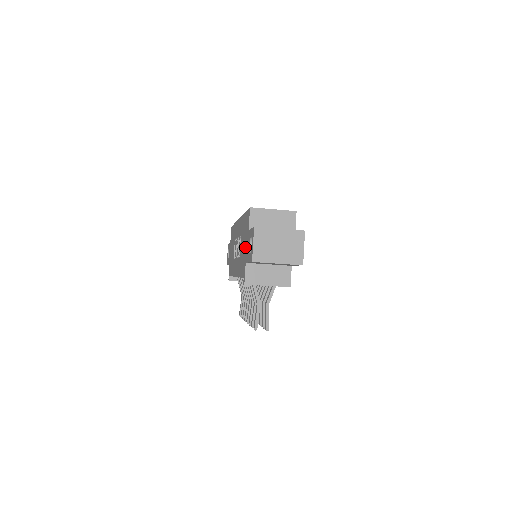
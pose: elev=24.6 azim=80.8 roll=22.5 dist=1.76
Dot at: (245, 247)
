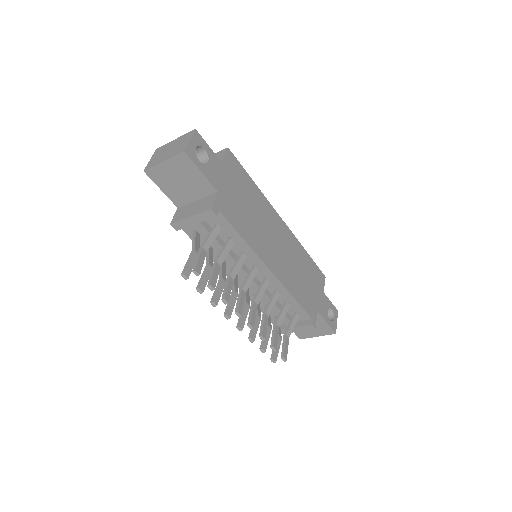
Dot at: occluded
